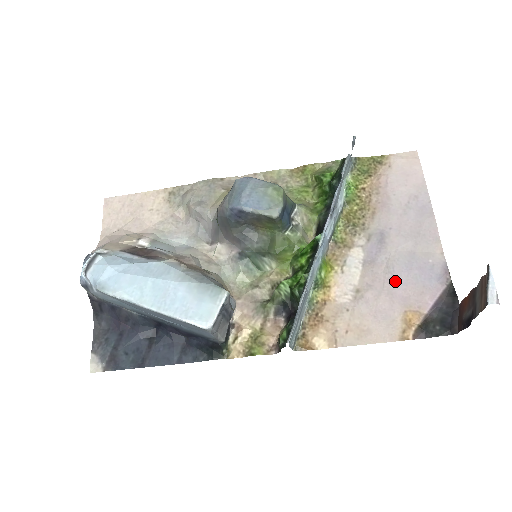
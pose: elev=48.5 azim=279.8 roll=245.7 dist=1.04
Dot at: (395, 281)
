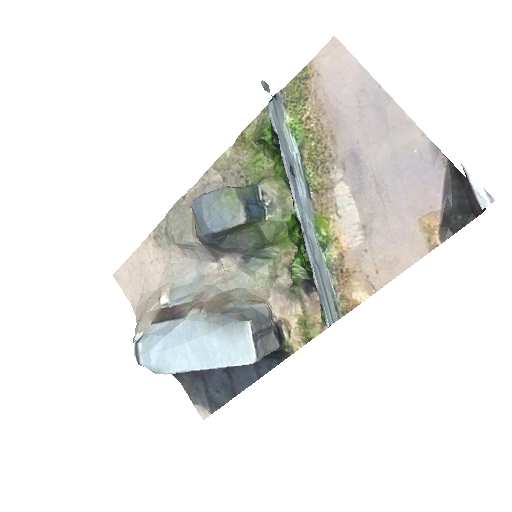
Dot at: (393, 195)
